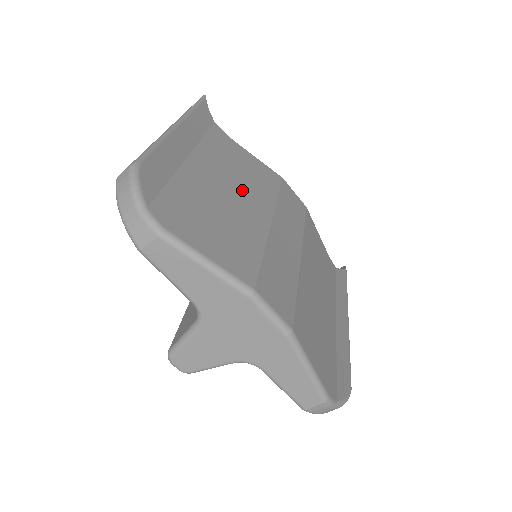
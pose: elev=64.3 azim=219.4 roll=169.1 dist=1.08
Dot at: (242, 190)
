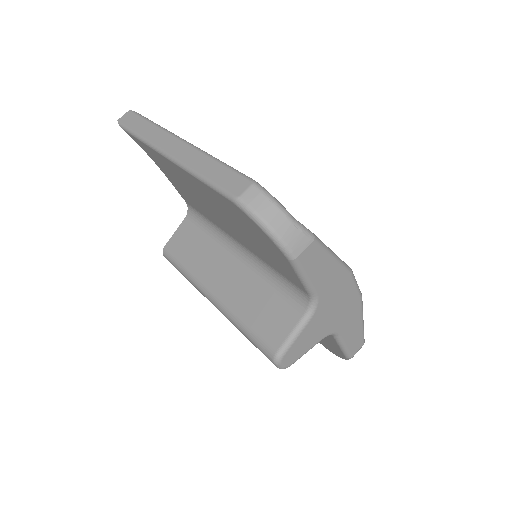
Dot at: occluded
